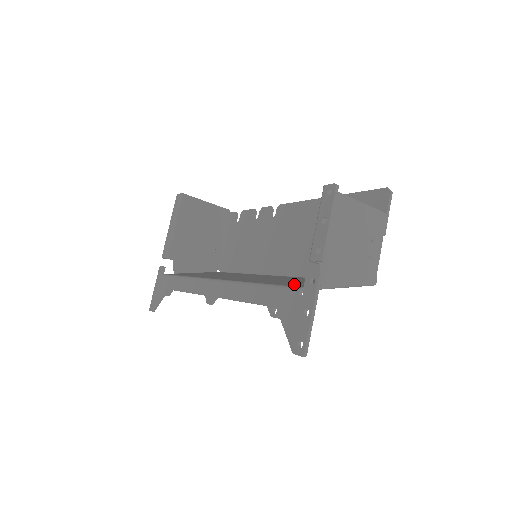
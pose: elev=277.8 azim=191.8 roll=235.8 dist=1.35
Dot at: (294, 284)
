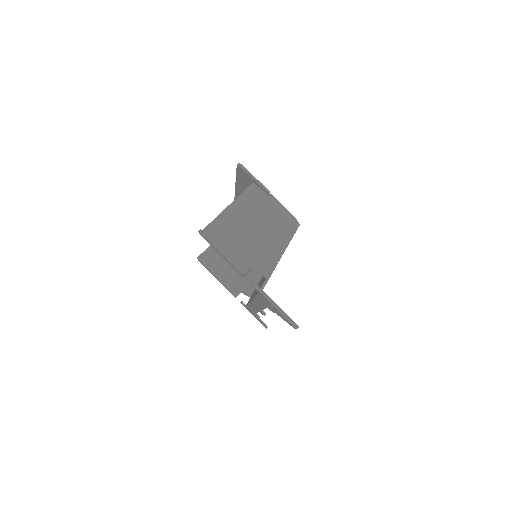
Dot at: (262, 283)
